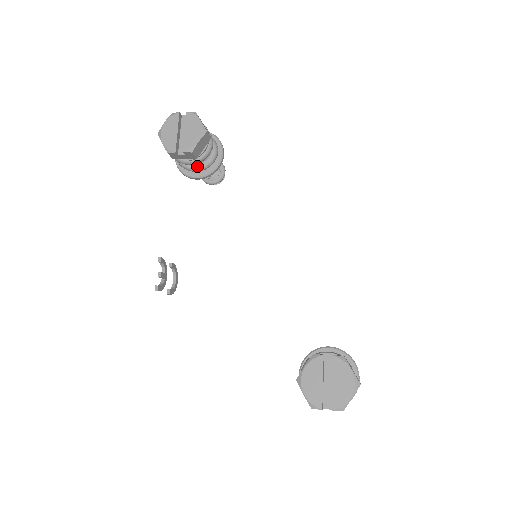
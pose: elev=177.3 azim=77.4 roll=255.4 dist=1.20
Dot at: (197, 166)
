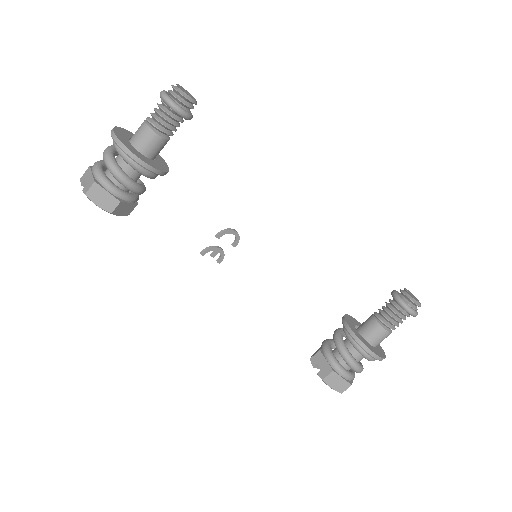
Dot at: occluded
